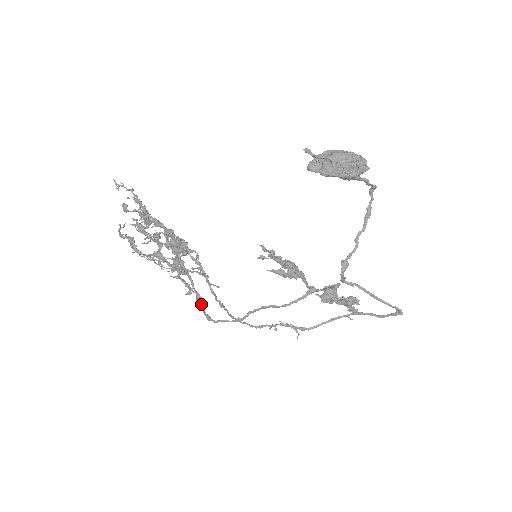
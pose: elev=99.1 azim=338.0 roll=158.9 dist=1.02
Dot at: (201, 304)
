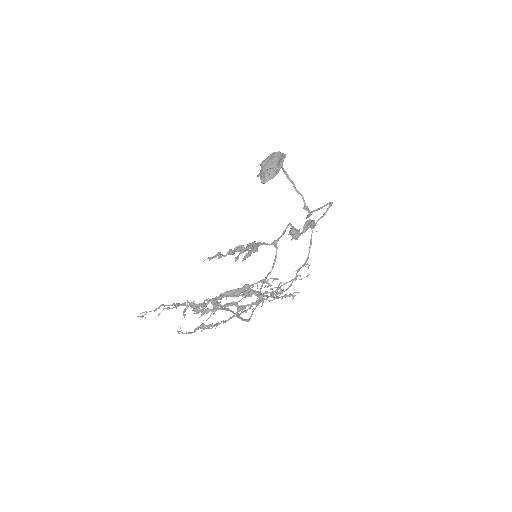
Dot at: occluded
